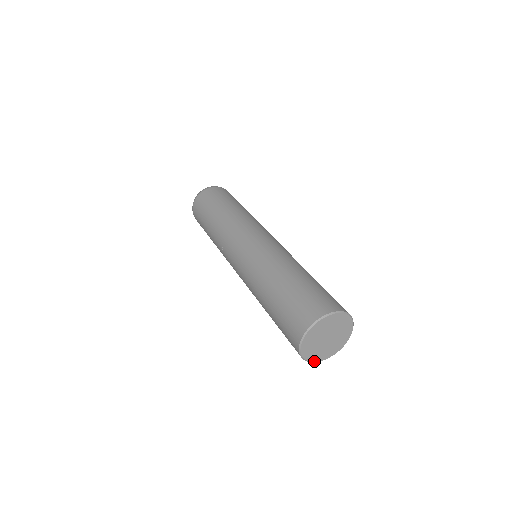
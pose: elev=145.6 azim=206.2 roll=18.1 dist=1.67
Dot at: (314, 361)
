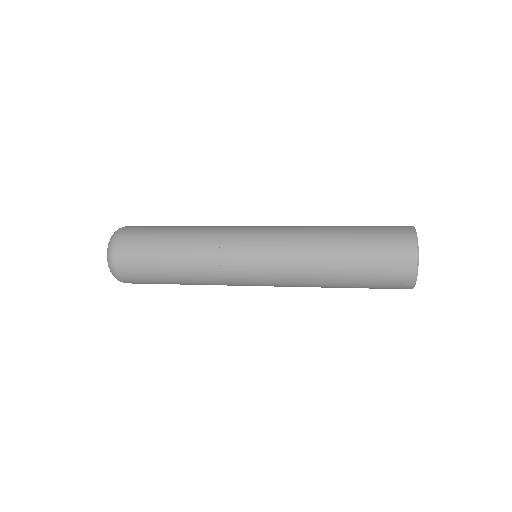
Dot at: (416, 280)
